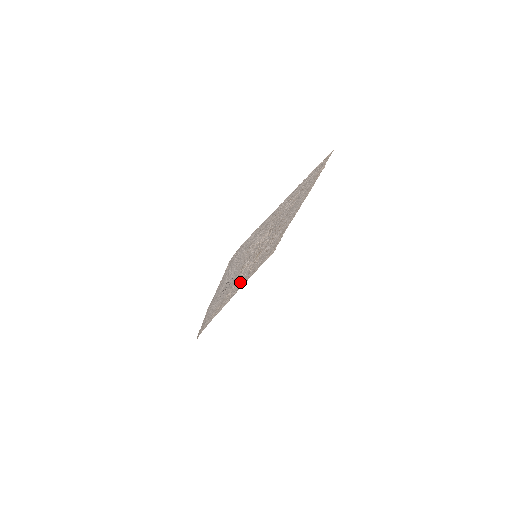
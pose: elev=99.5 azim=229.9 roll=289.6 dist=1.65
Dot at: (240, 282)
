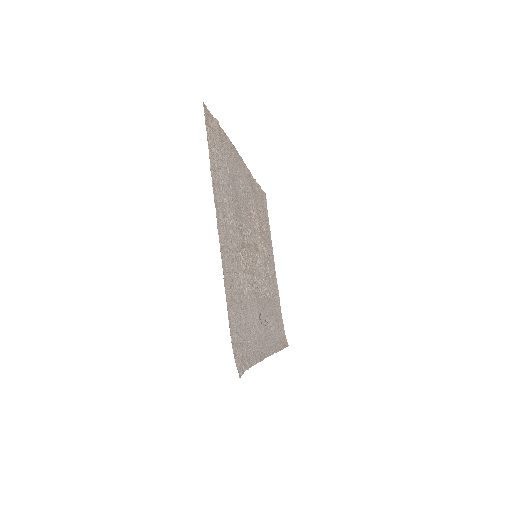
Dot at: occluded
